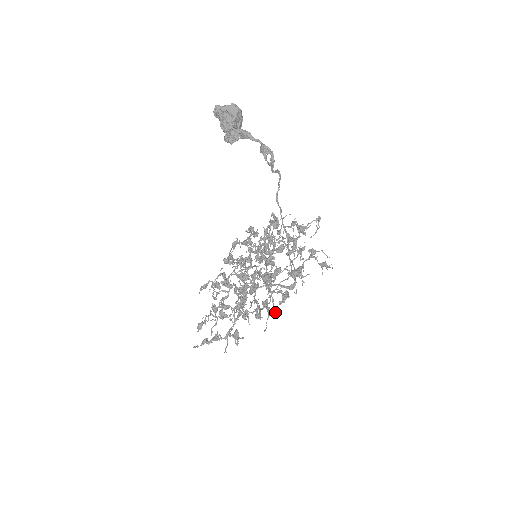
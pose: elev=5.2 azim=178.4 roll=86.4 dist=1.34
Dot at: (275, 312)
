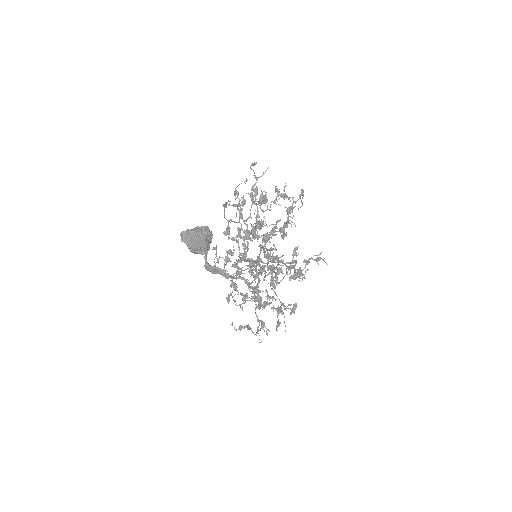
Dot at: occluded
